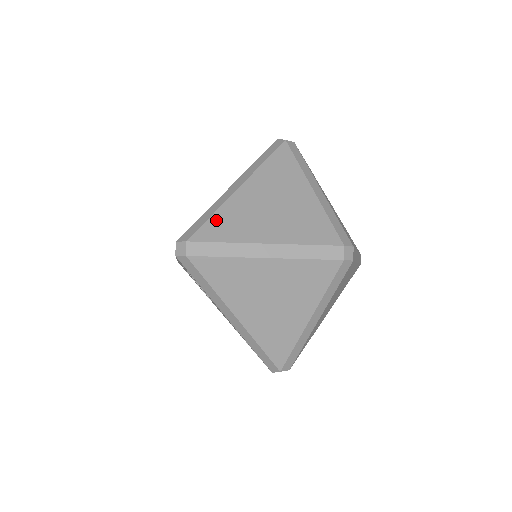
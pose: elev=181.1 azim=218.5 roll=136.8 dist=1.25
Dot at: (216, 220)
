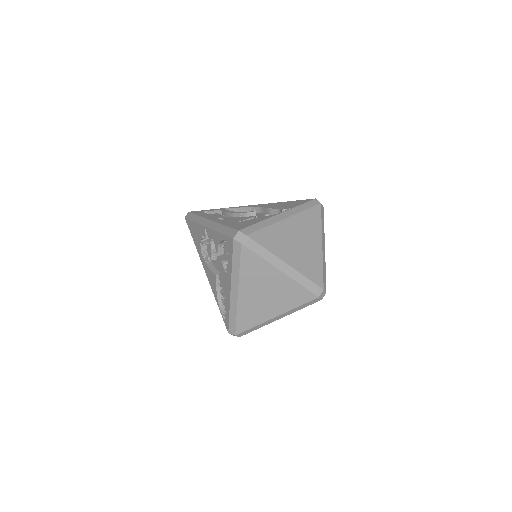
Dot at: (267, 232)
